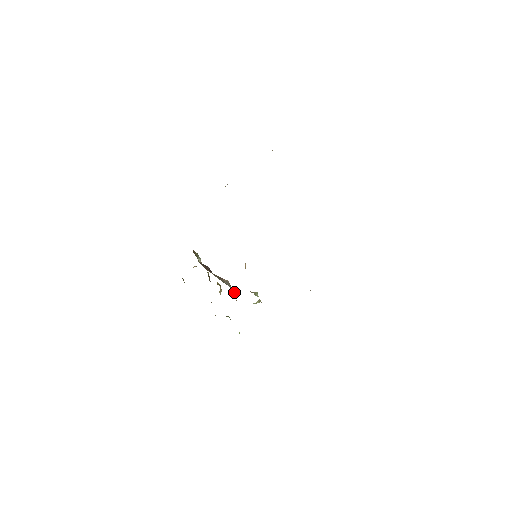
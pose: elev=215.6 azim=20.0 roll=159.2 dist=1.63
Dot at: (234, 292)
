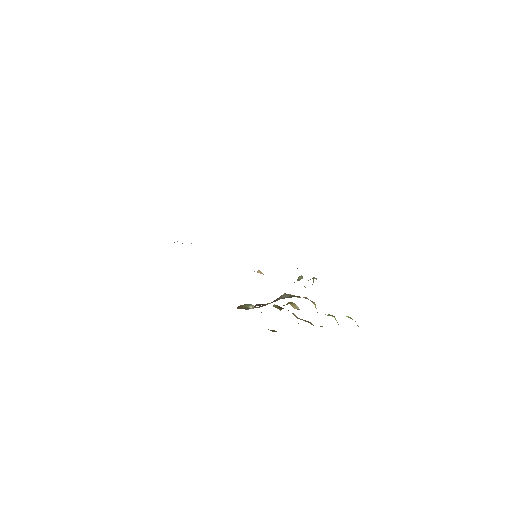
Dot at: occluded
